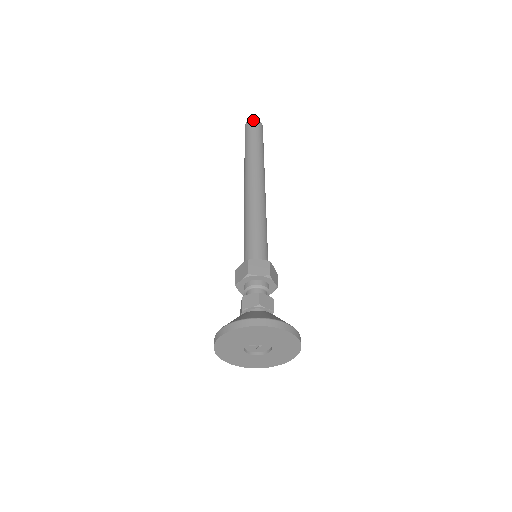
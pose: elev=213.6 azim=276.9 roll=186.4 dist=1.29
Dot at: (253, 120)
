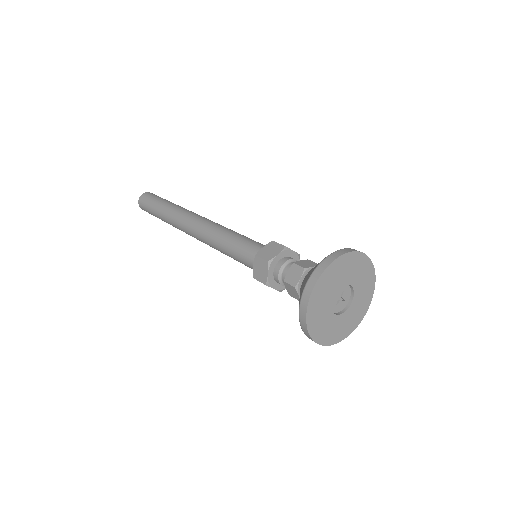
Dot at: occluded
